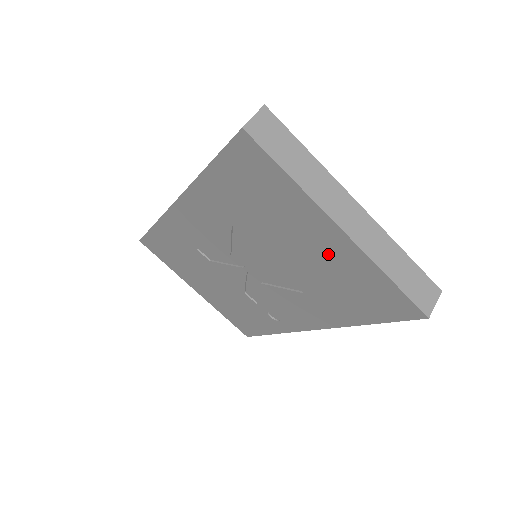
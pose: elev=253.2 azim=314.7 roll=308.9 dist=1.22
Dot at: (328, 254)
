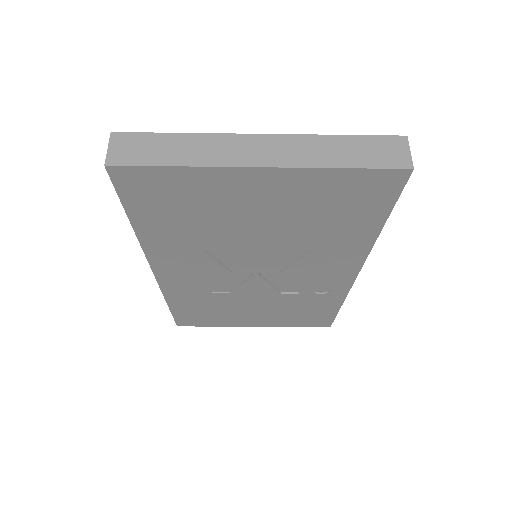
Dot at: (281, 198)
